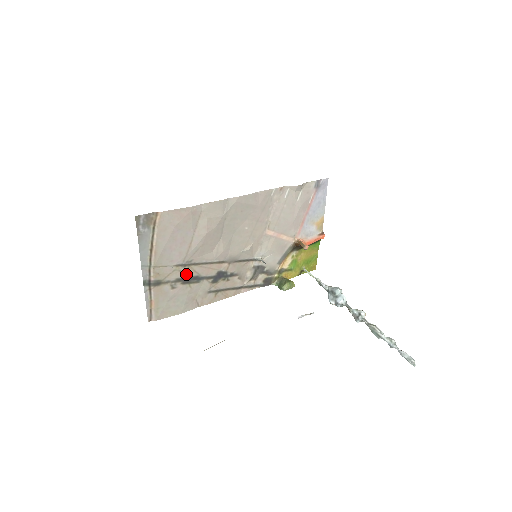
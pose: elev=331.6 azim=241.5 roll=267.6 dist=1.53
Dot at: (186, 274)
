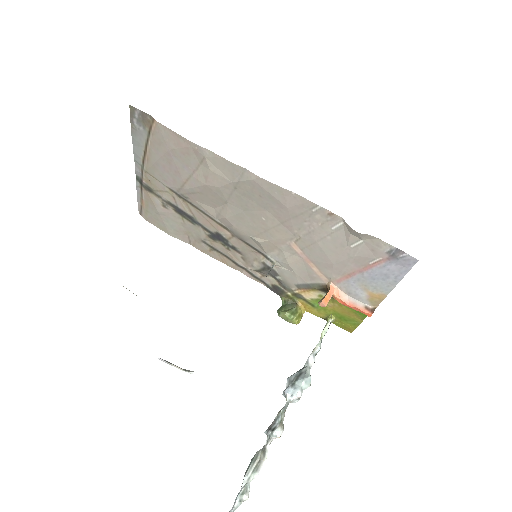
Dot at: (180, 205)
